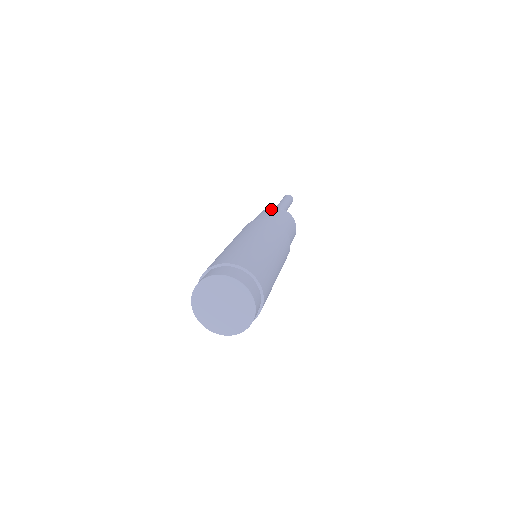
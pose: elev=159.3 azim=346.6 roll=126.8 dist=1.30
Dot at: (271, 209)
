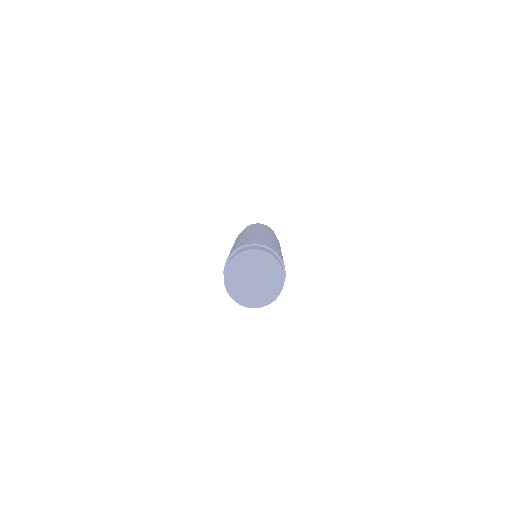
Dot at: occluded
